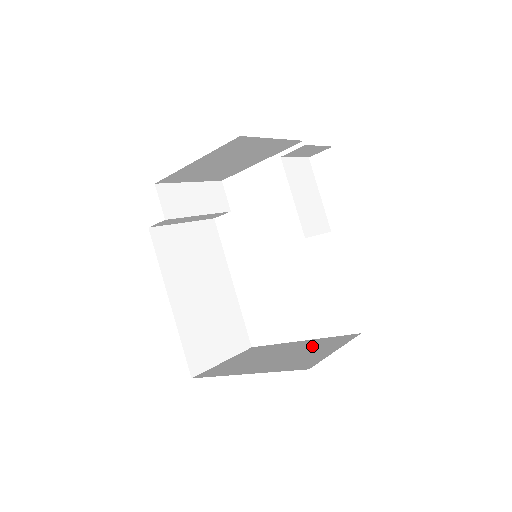
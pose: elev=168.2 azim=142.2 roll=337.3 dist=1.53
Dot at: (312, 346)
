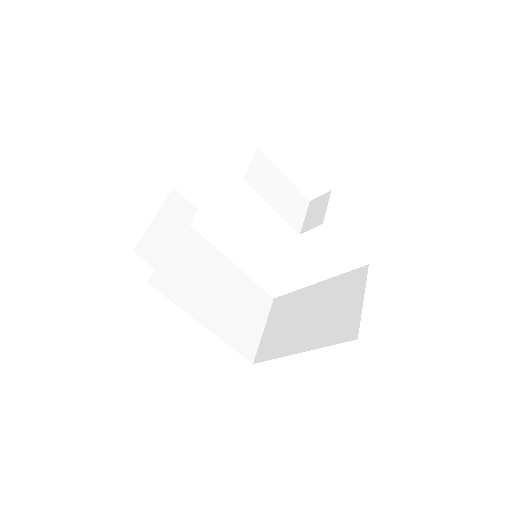
Dot at: (335, 294)
